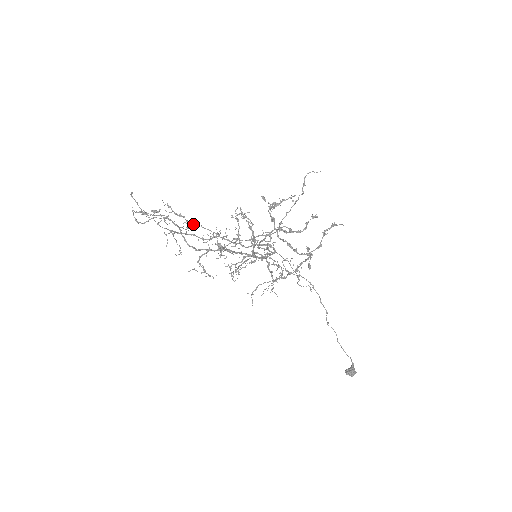
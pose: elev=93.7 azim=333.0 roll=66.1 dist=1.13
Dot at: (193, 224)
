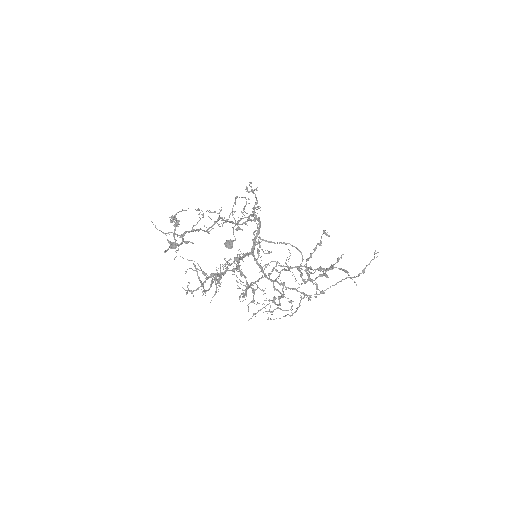
Dot at: occluded
